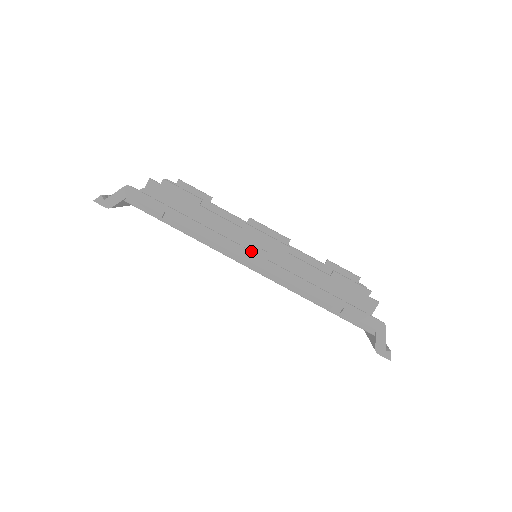
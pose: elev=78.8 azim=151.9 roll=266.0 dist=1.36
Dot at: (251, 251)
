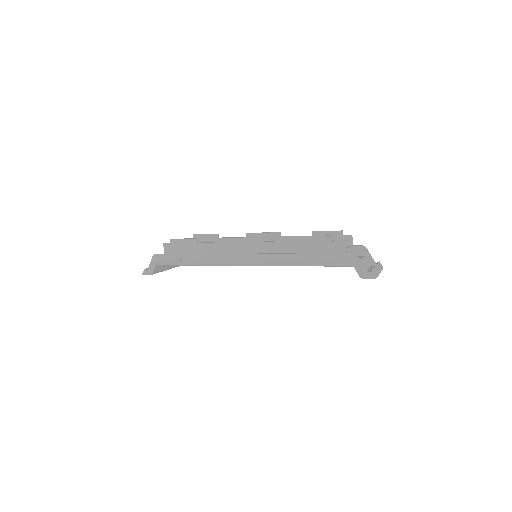
Dot at: (239, 254)
